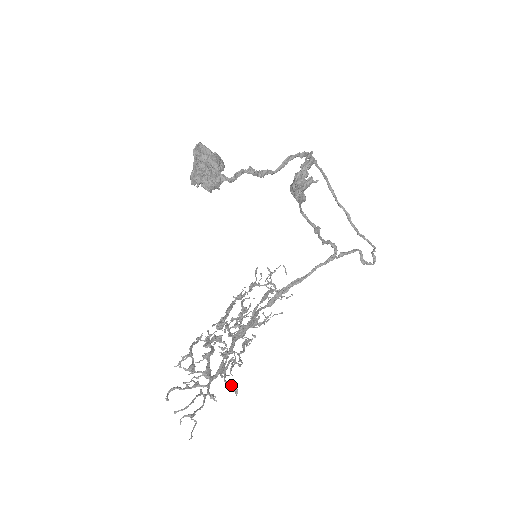
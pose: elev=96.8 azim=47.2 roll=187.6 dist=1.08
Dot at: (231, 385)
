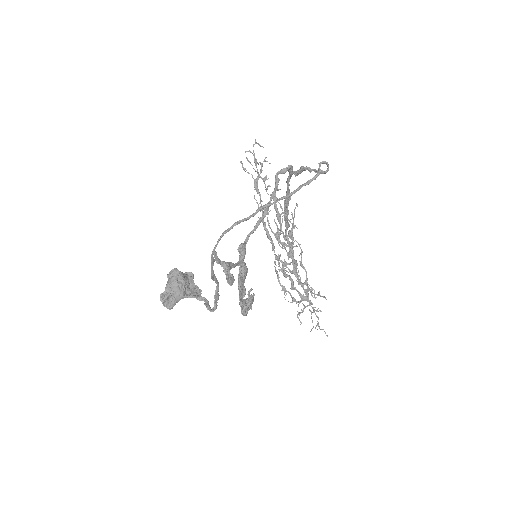
Dot at: (319, 295)
